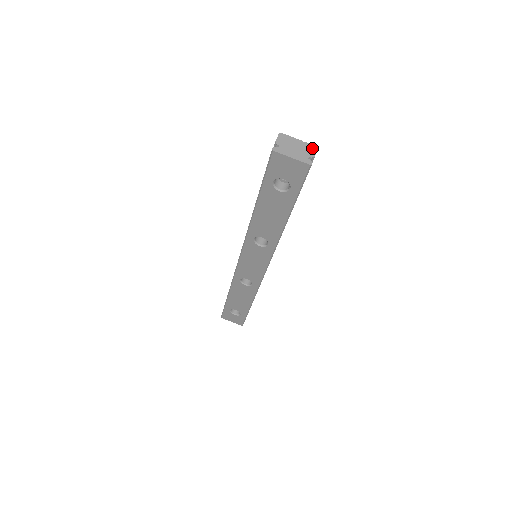
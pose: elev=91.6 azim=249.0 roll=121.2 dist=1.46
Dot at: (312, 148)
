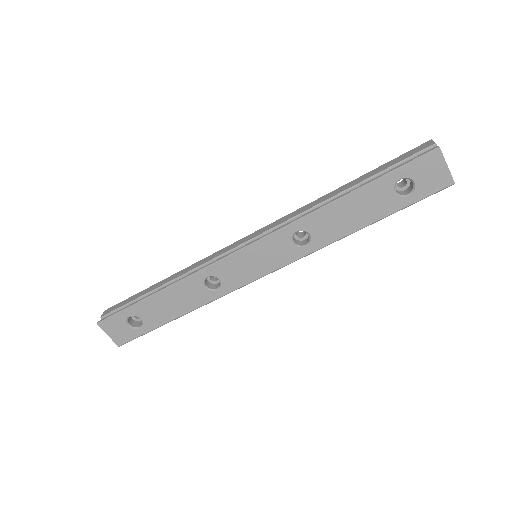
Dot at: occluded
